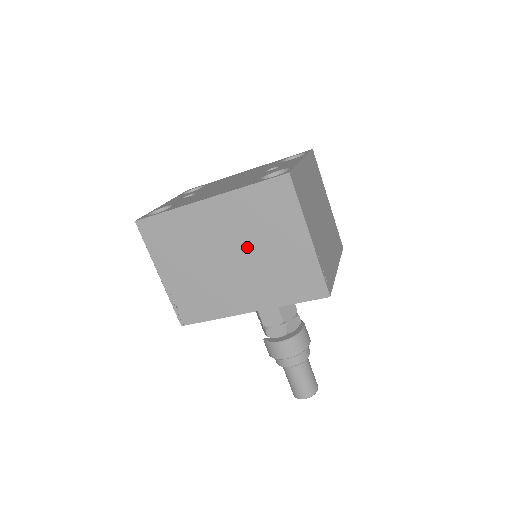
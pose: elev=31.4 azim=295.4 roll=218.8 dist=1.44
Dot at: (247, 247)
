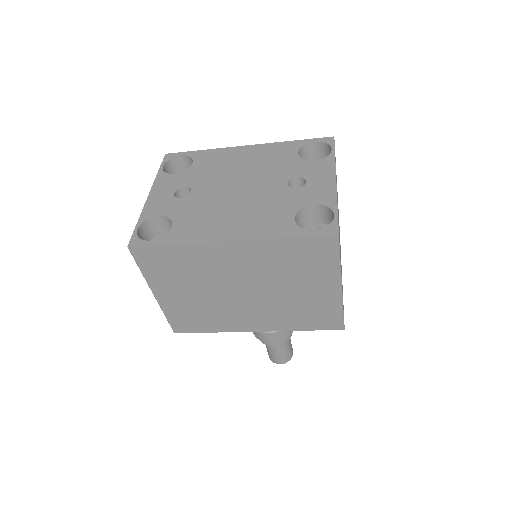
Dot at: (267, 286)
